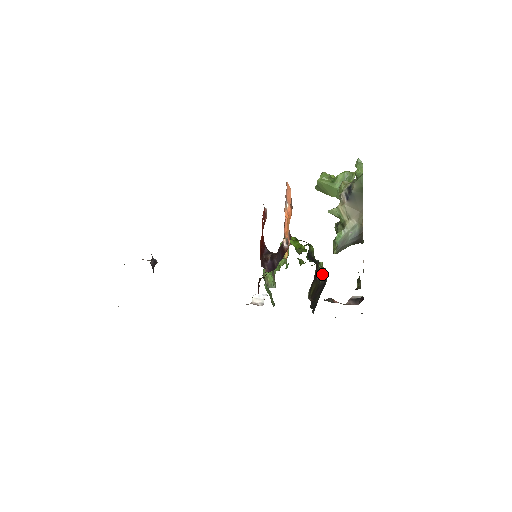
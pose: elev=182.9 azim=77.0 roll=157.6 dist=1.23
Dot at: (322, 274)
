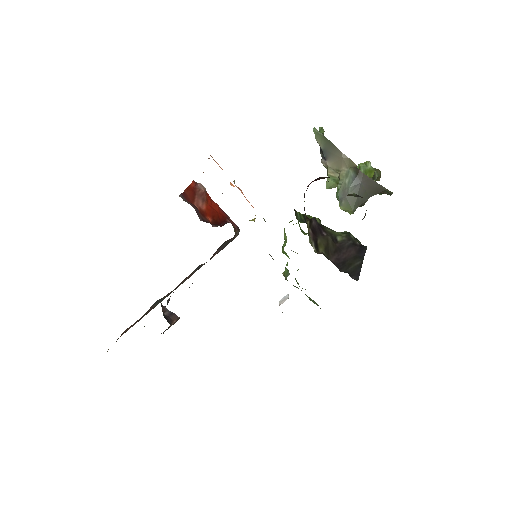
Dot at: (342, 236)
